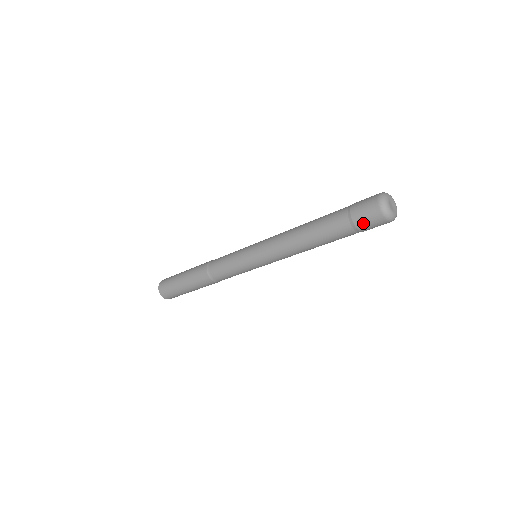
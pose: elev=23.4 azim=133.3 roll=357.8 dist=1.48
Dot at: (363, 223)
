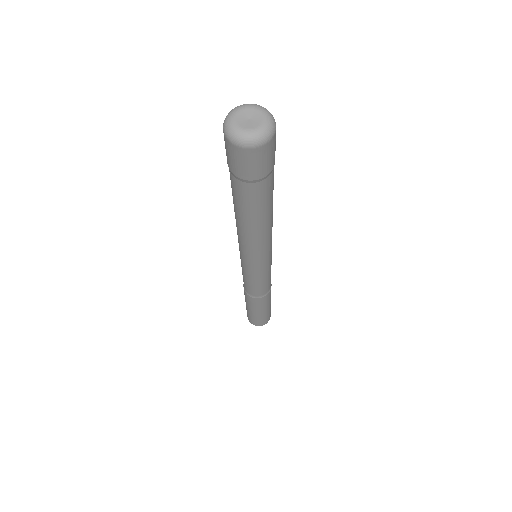
Dot at: (249, 172)
